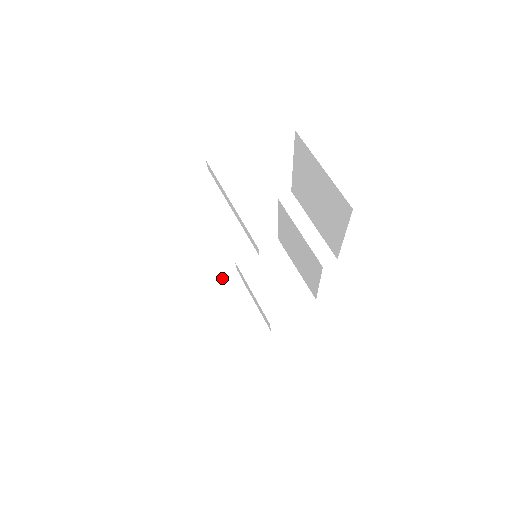
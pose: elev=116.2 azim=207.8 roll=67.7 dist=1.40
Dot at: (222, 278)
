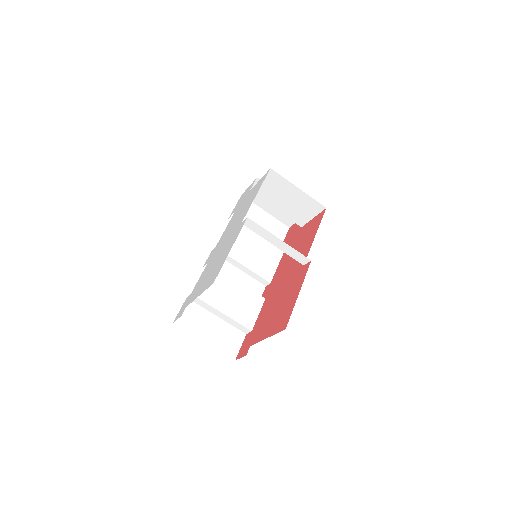
Dot at: (242, 331)
